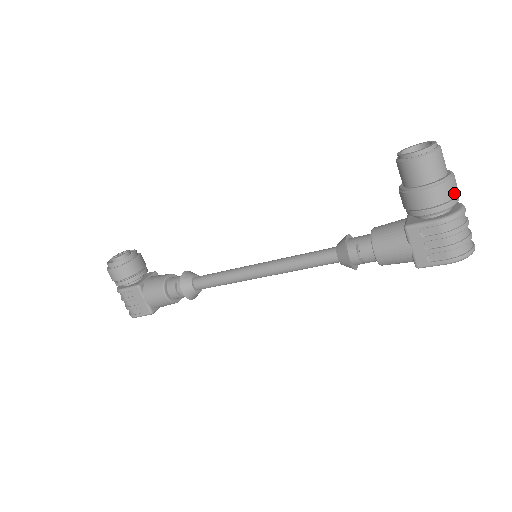
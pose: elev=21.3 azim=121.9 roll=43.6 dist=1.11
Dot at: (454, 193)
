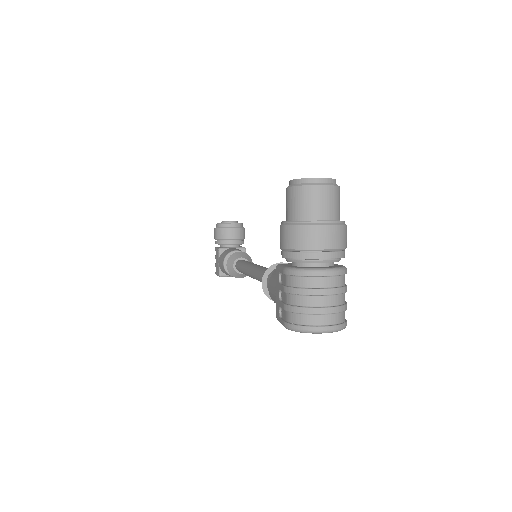
Dot at: (308, 244)
